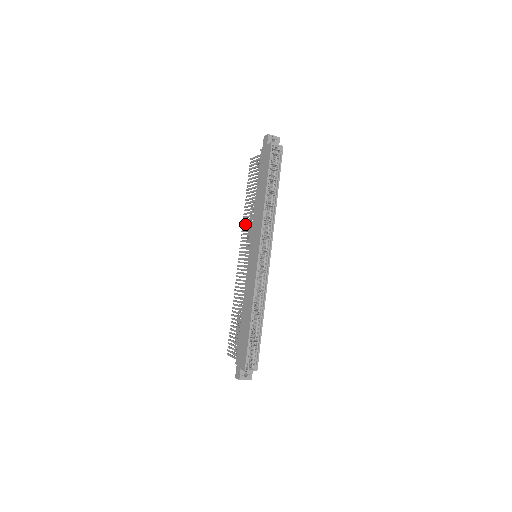
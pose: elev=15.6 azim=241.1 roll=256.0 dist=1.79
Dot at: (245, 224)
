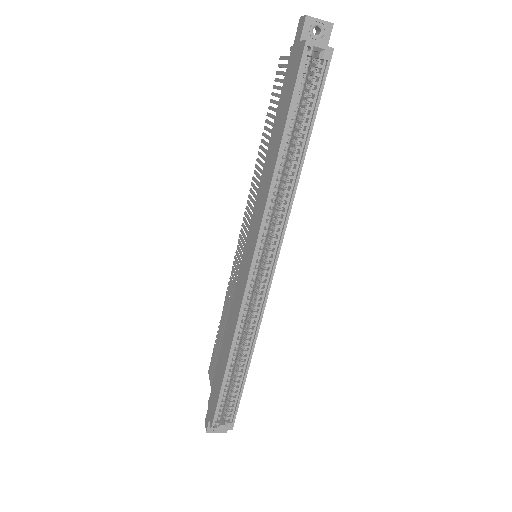
Dot at: (253, 187)
